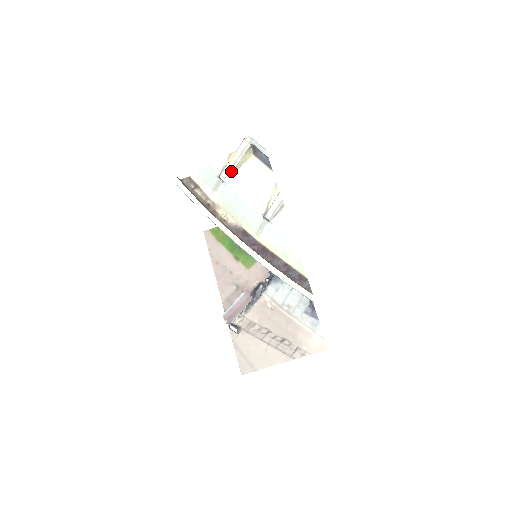
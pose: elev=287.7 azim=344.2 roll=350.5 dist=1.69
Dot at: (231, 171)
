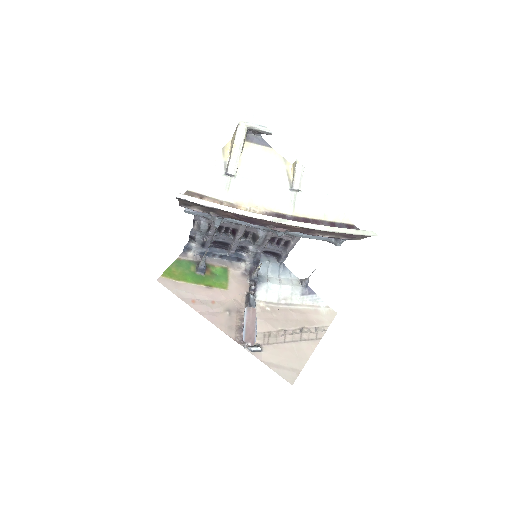
Dot at: (238, 162)
